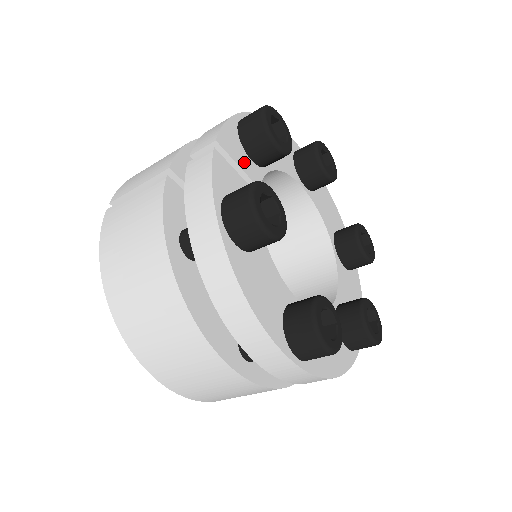
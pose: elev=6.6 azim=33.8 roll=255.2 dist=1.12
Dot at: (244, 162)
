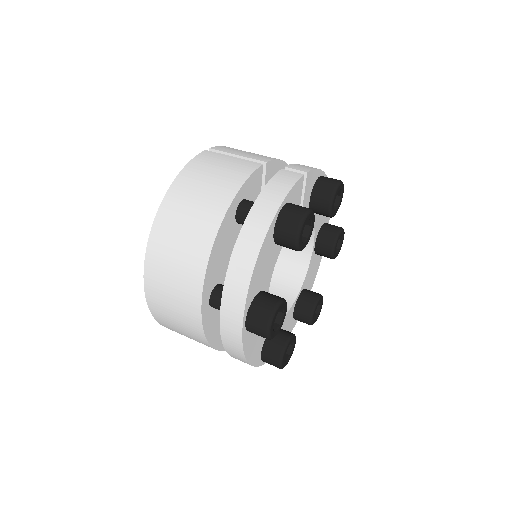
Dot at: (307, 198)
